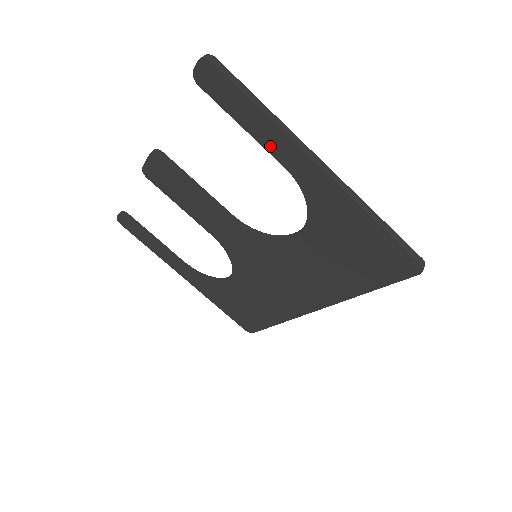
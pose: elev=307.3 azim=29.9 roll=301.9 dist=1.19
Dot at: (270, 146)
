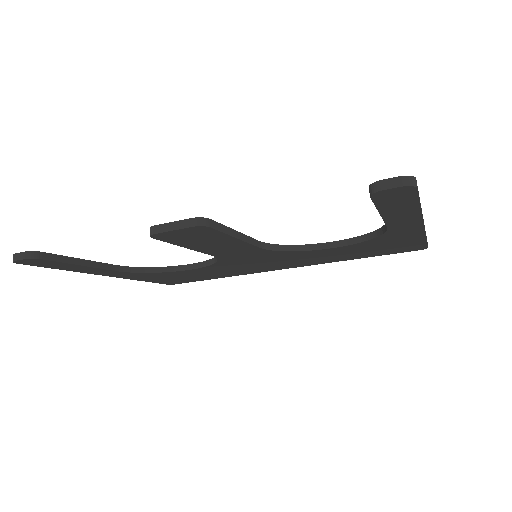
Dot at: (393, 220)
